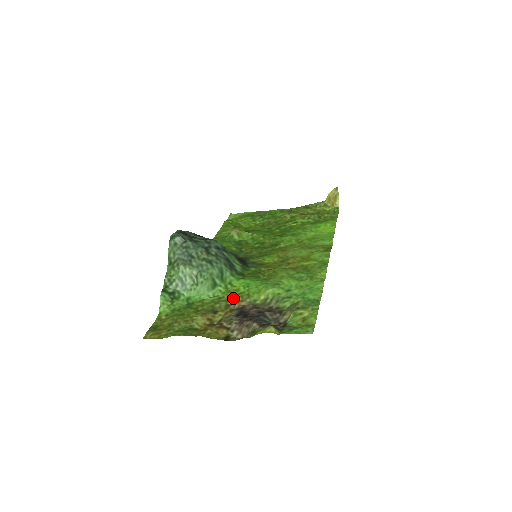
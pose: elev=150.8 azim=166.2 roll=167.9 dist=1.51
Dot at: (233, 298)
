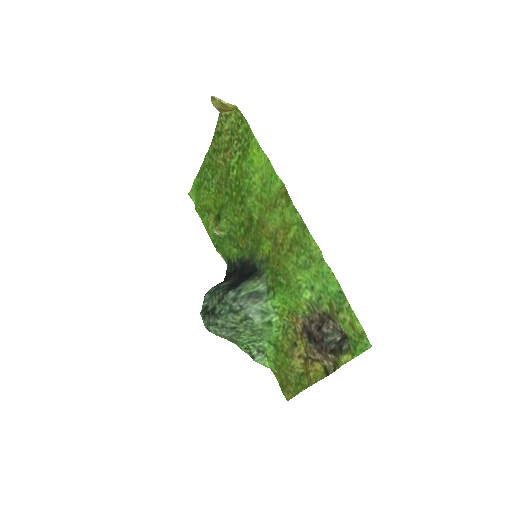
Dot at: (290, 321)
